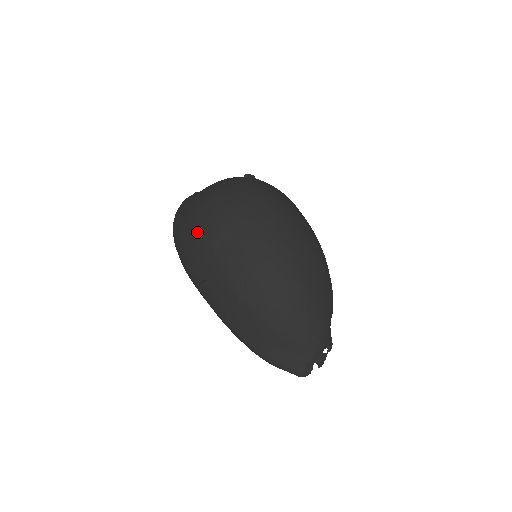
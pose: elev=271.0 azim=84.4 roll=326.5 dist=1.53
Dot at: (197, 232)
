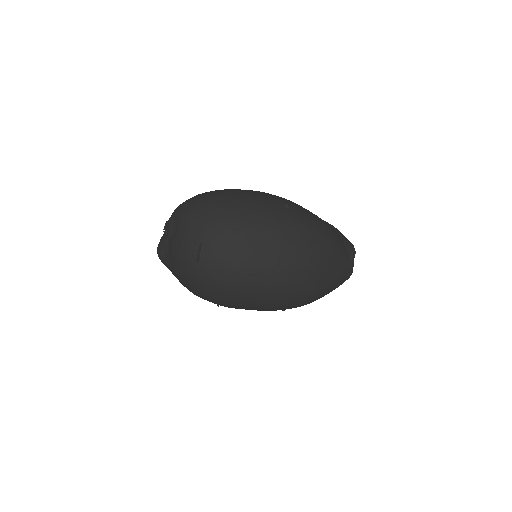
Dot at: occluded
